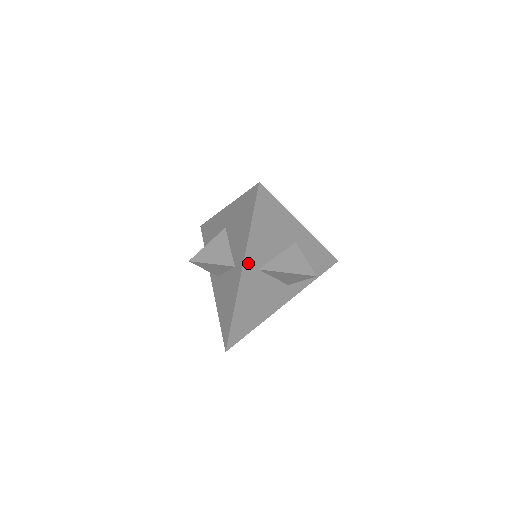
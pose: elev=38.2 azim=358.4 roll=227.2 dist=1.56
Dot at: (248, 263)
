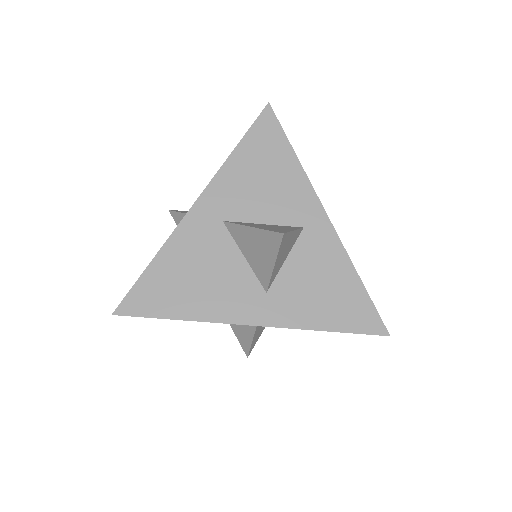
Dot at: (210, 198)
